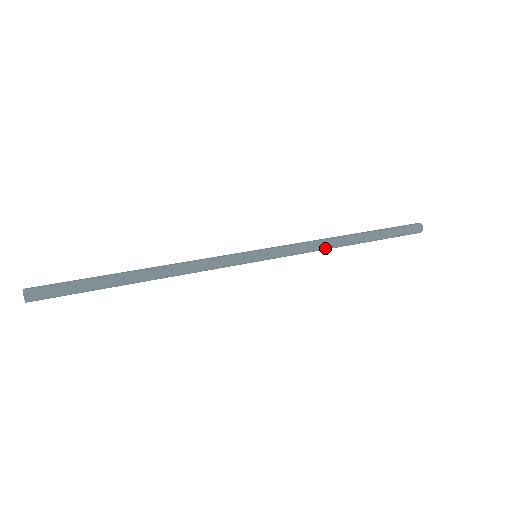
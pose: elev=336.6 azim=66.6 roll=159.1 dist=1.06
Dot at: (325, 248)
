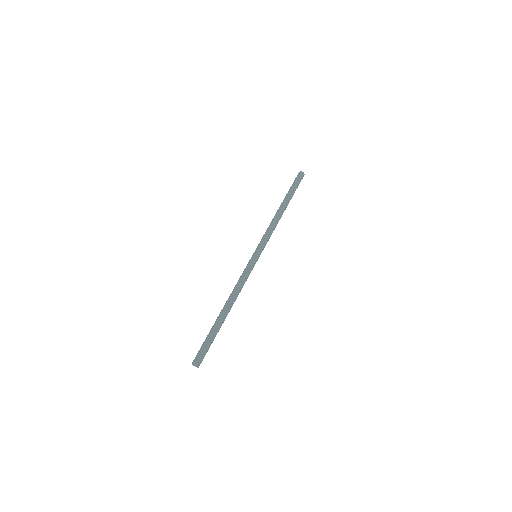
Dot at: occluded
